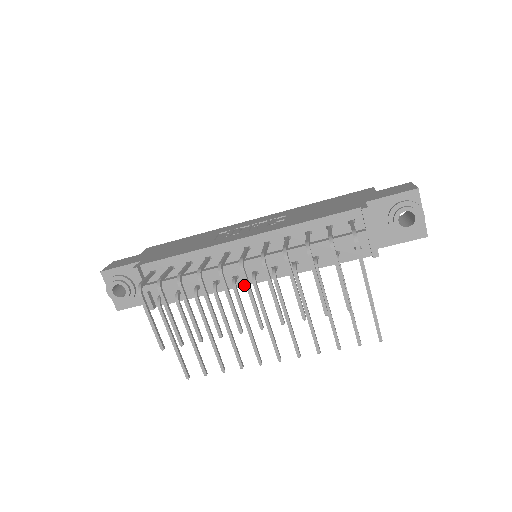
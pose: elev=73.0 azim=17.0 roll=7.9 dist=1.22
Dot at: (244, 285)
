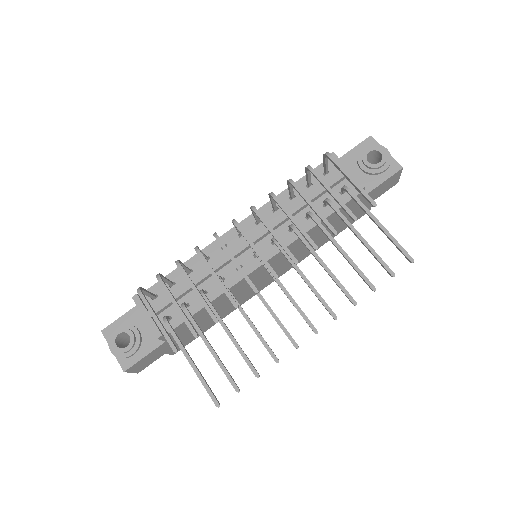
Dot at: (250, 272)
